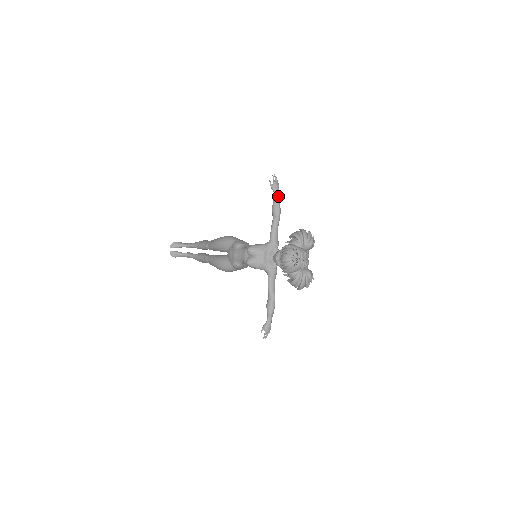
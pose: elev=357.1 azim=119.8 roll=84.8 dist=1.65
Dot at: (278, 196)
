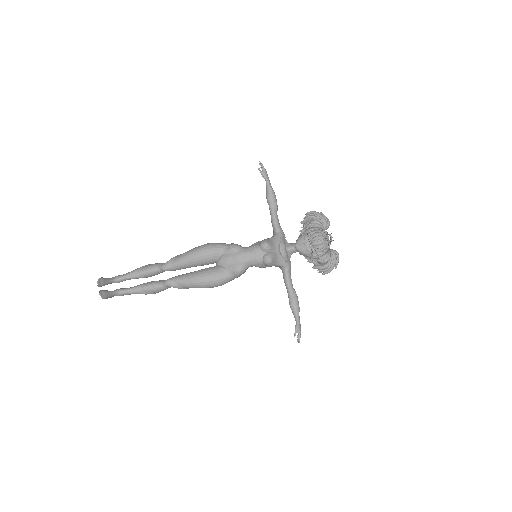
Dot at: (270, 184)
